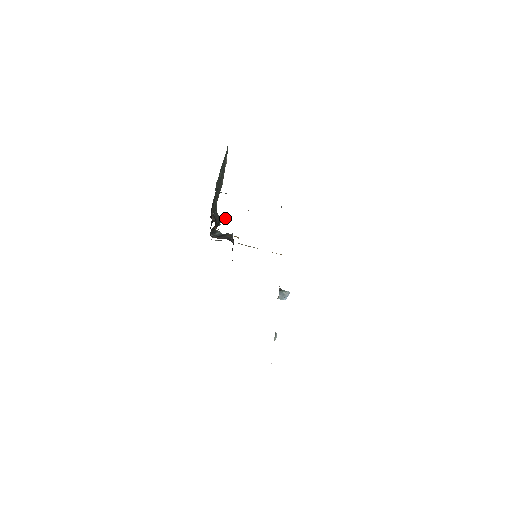
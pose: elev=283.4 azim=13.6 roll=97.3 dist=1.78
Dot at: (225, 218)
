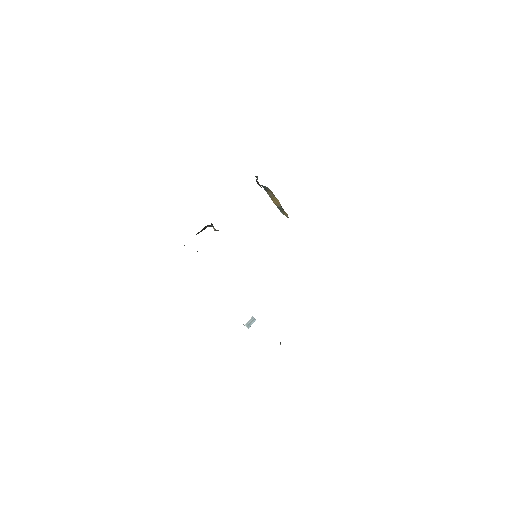
Dot at: occluded
